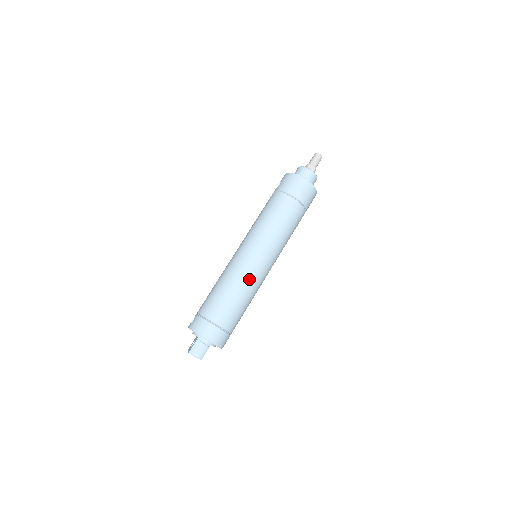
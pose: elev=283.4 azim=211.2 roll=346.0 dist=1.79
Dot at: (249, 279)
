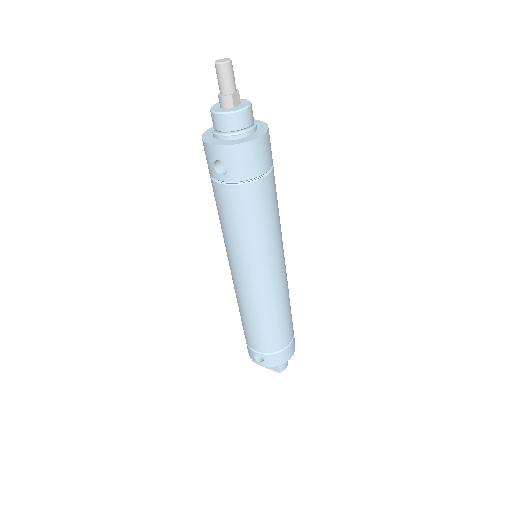
Dot at: (286, 288)
